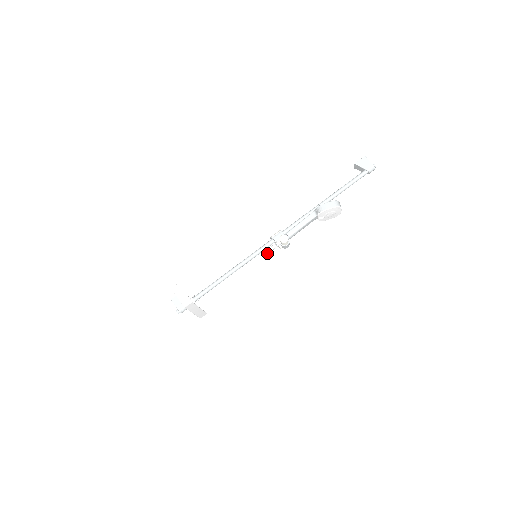
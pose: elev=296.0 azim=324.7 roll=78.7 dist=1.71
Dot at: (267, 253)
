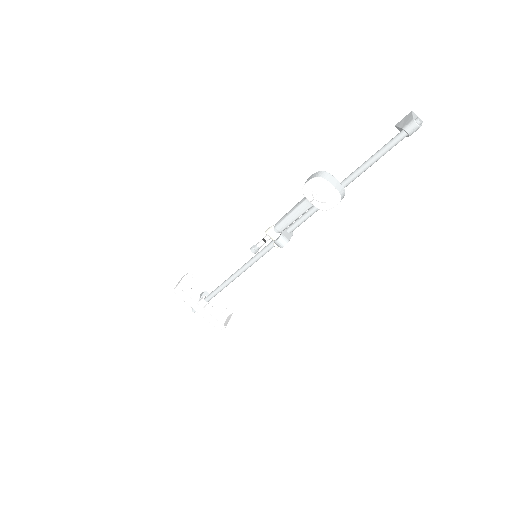
Dot at: (254, 248)
